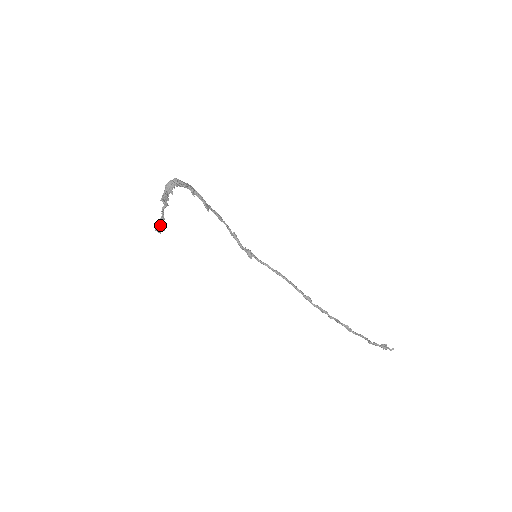
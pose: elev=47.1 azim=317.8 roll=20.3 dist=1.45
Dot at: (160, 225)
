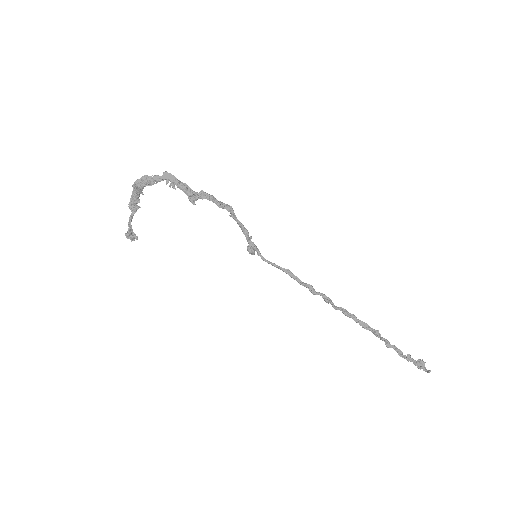
Dot at: (129, 237)
